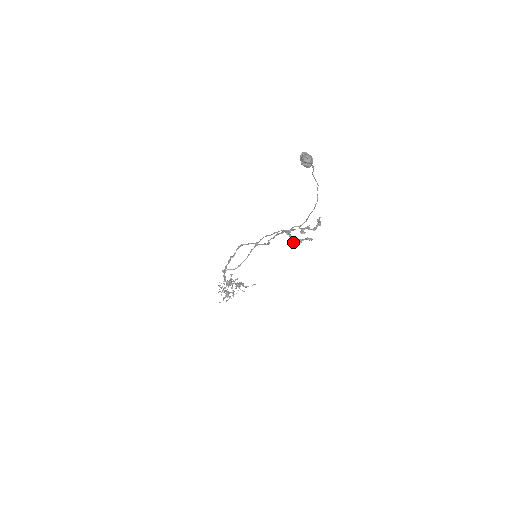
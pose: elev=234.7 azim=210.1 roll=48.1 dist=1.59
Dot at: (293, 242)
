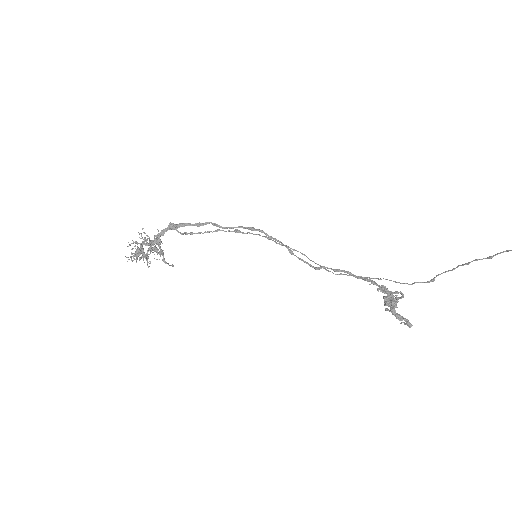
Dot at: (392, 311)
